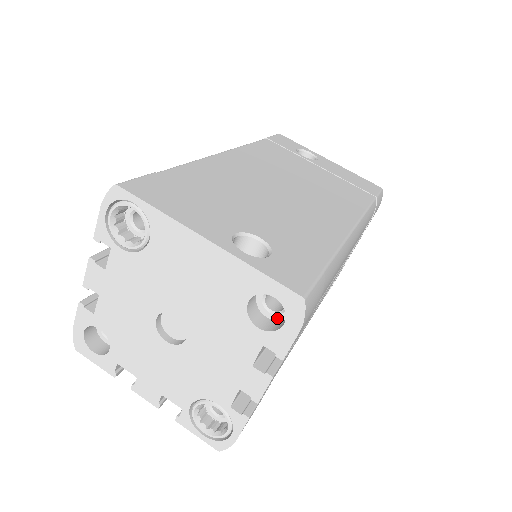
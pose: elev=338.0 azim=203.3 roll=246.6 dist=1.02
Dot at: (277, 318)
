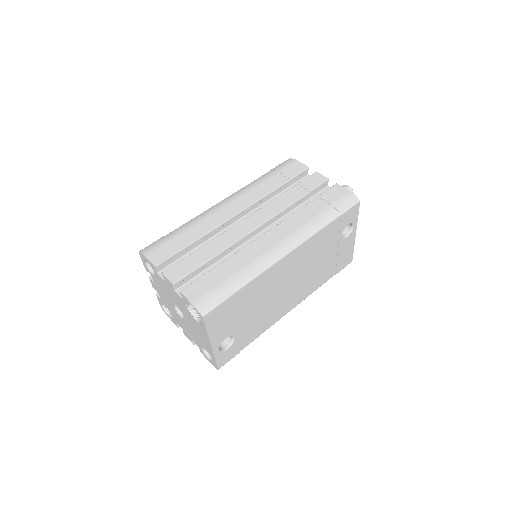
Dot at: occluded
